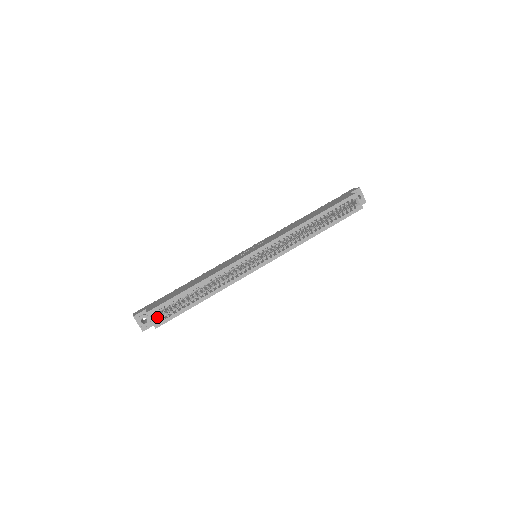
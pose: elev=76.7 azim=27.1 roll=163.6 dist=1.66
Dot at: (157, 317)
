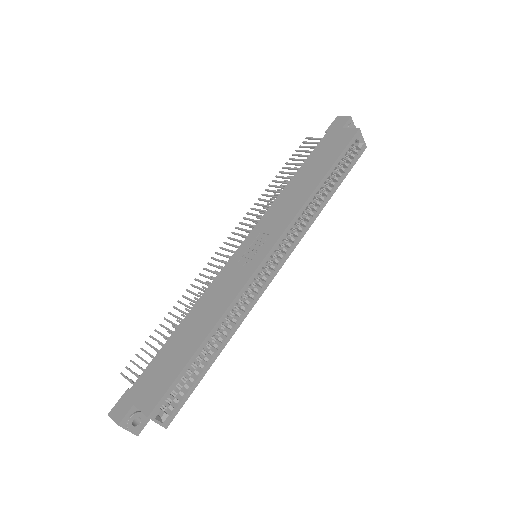
Dot at: occluded
